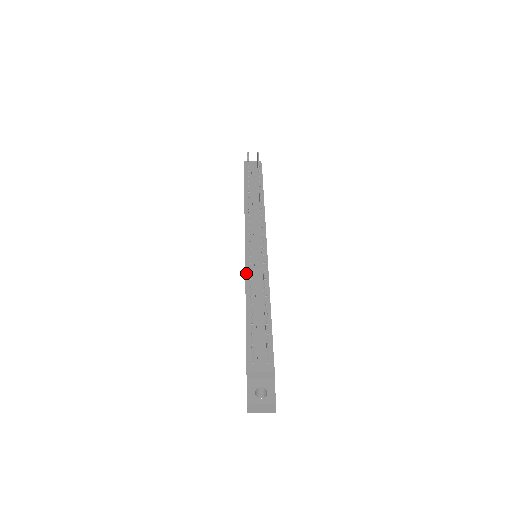
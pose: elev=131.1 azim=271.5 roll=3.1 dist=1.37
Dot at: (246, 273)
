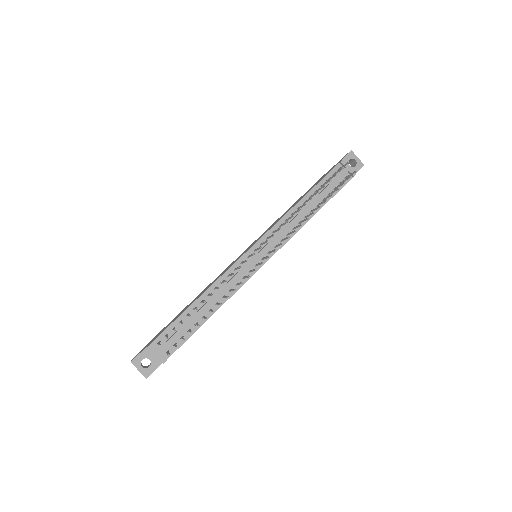
Dot at: (227, 271)
